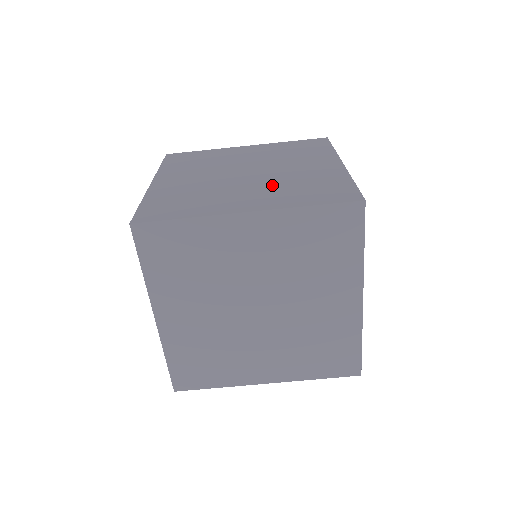
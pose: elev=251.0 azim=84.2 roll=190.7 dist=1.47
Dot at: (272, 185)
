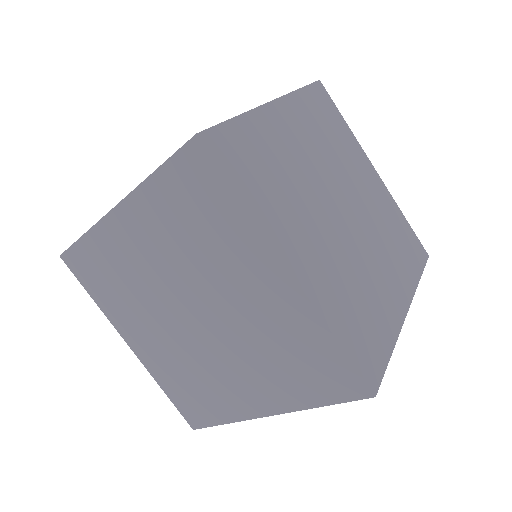
Dot at: (248, 355)
